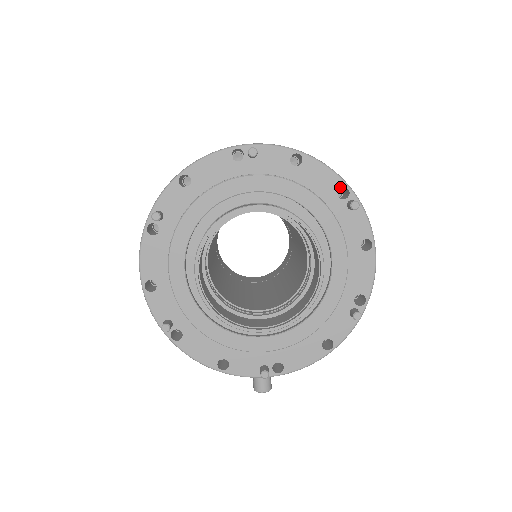
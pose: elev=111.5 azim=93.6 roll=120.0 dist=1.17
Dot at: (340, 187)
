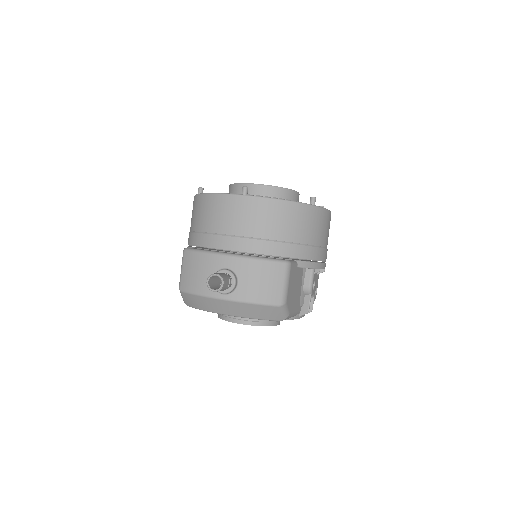
Dot at: occluded
